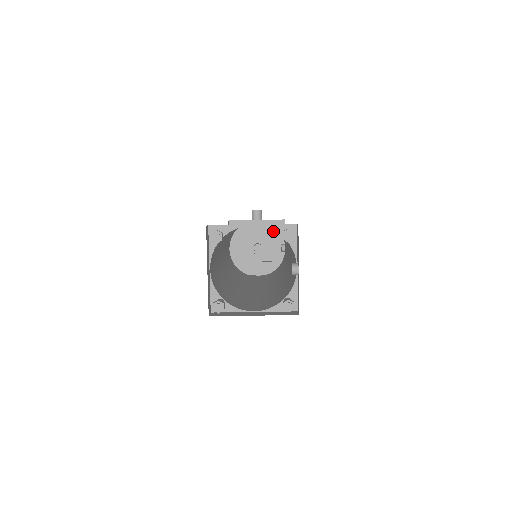
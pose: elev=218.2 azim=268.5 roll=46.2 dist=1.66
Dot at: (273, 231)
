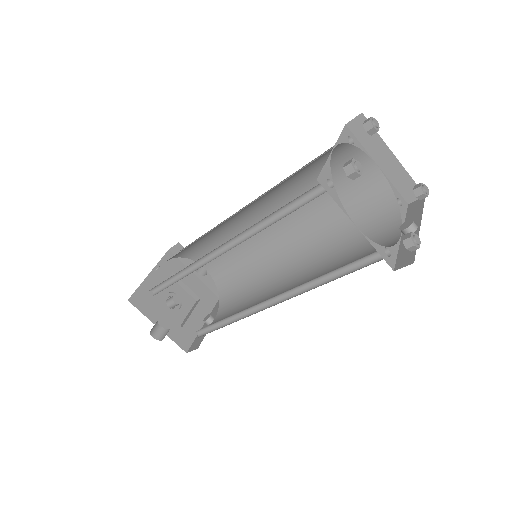
Dot at: (202, 298)
